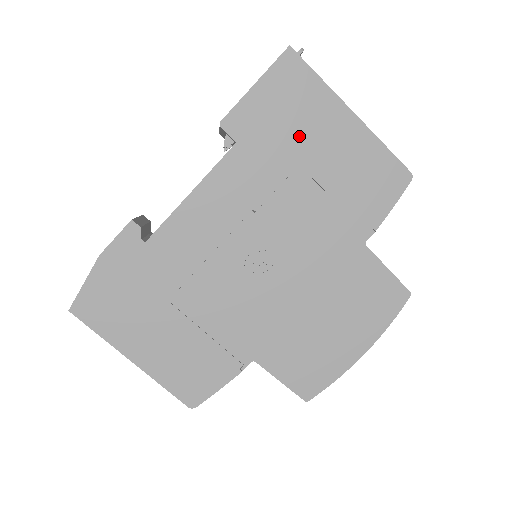
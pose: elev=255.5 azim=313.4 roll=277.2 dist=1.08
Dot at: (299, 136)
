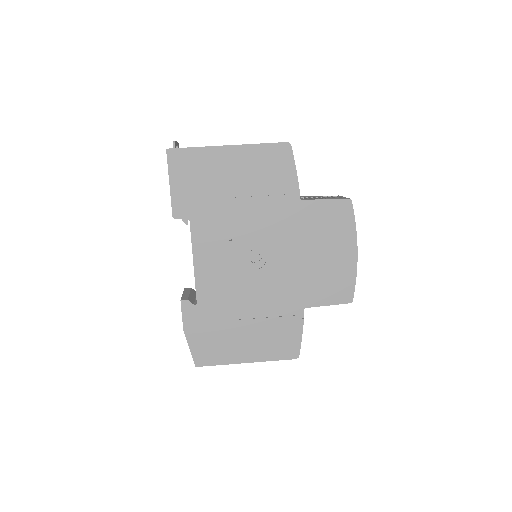
Dot at: (214, 184)
